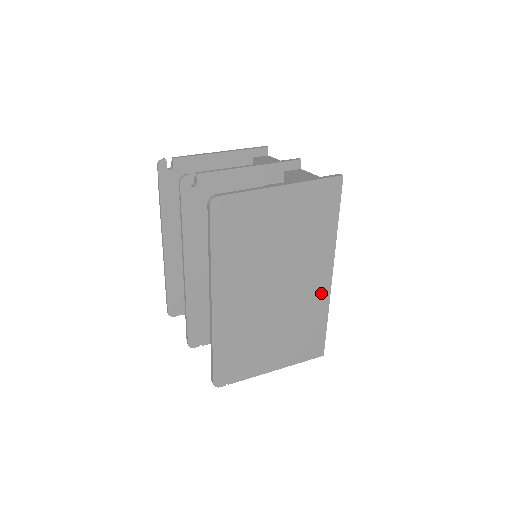
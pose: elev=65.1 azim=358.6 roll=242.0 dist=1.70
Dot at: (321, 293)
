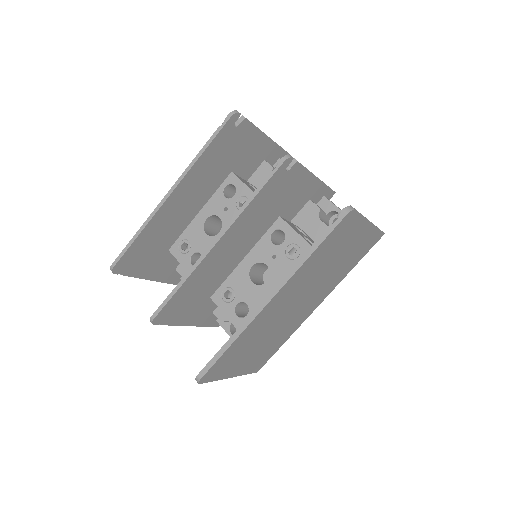
Dot at: (303, 318)
